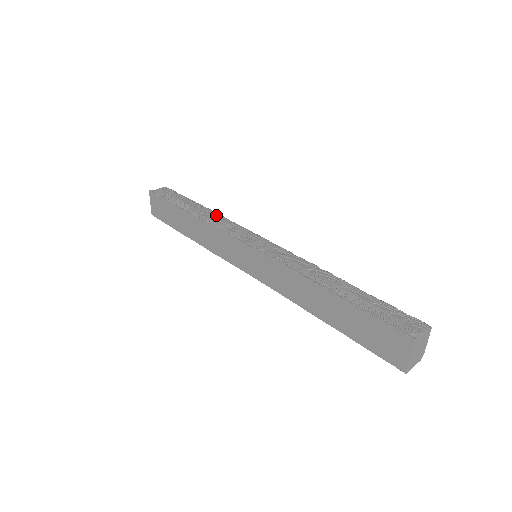
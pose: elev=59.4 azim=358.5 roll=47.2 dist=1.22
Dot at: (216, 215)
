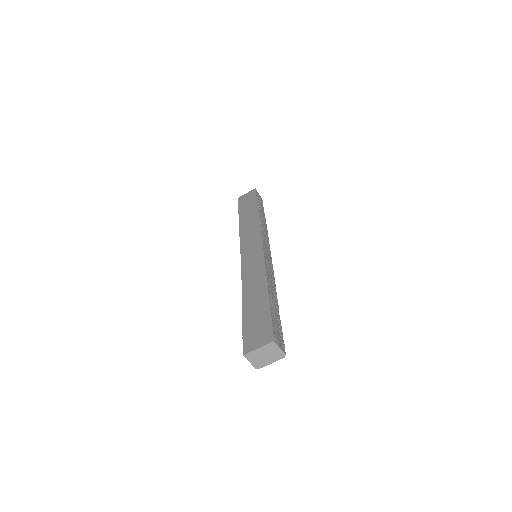
Dot at: (266, 227)
